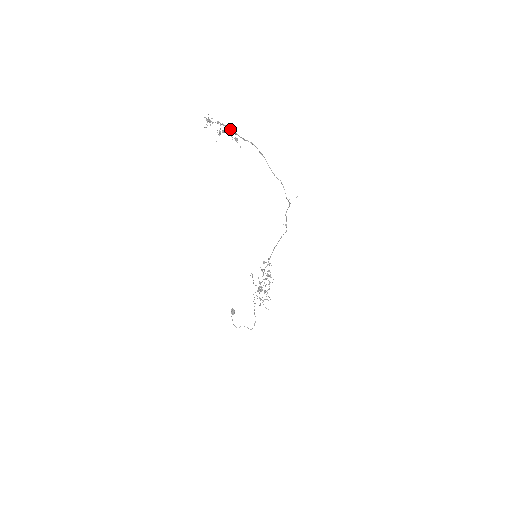
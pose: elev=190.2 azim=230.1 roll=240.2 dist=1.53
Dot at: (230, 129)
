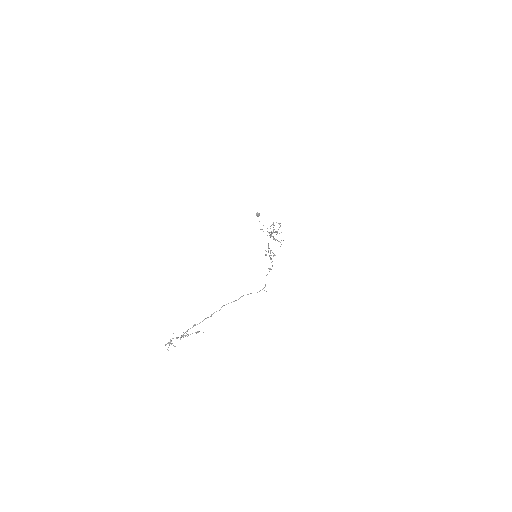
Dot at: occluded
